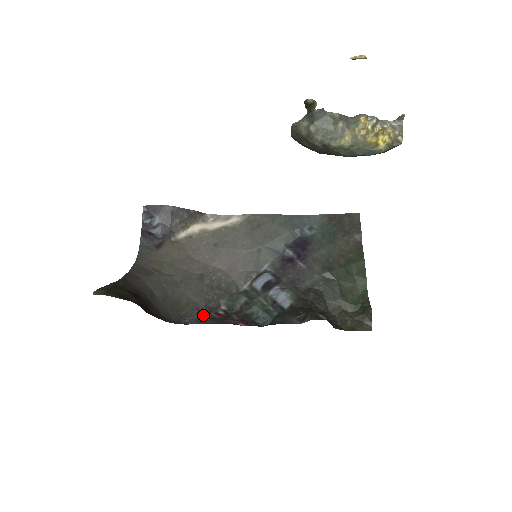
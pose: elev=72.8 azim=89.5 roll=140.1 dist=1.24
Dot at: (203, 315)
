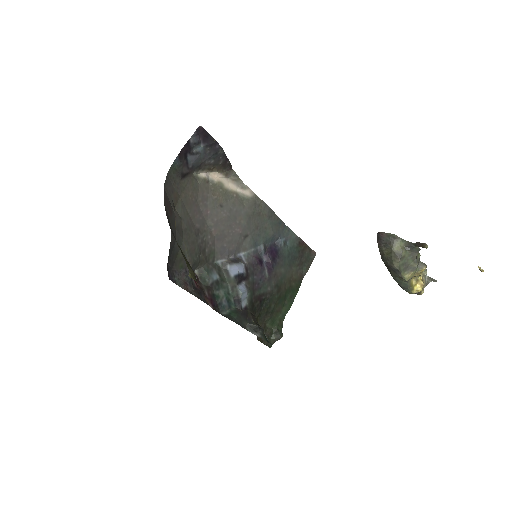
Dot at: (188, 279)
